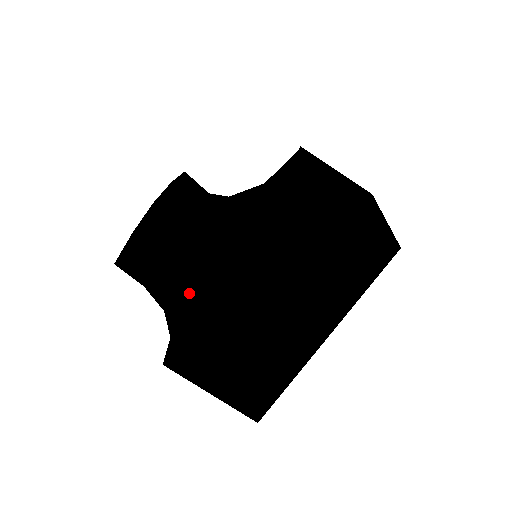
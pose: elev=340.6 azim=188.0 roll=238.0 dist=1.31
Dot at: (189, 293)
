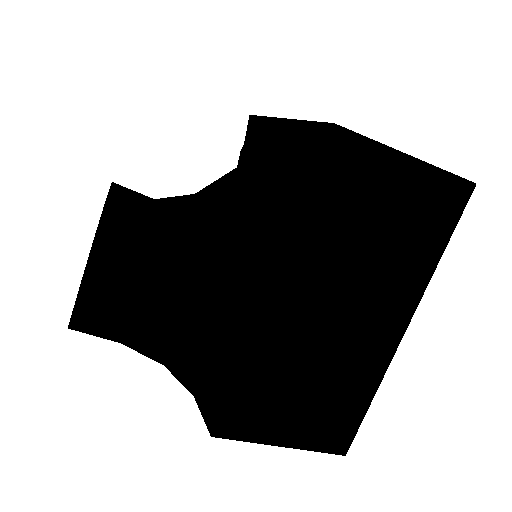
Dot at: (203, 329)
